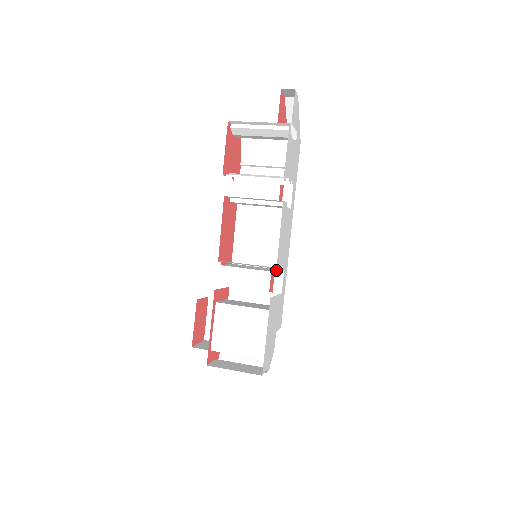
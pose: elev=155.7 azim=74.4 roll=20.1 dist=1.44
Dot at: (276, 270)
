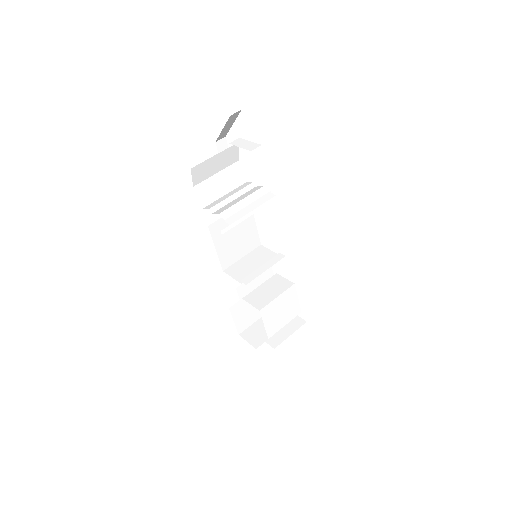
Dot at: (266, 252)
